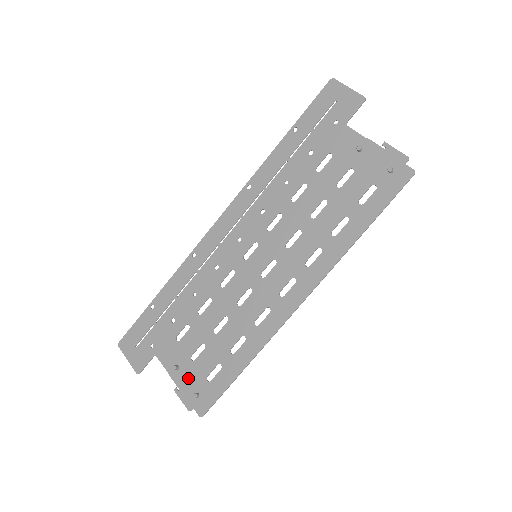
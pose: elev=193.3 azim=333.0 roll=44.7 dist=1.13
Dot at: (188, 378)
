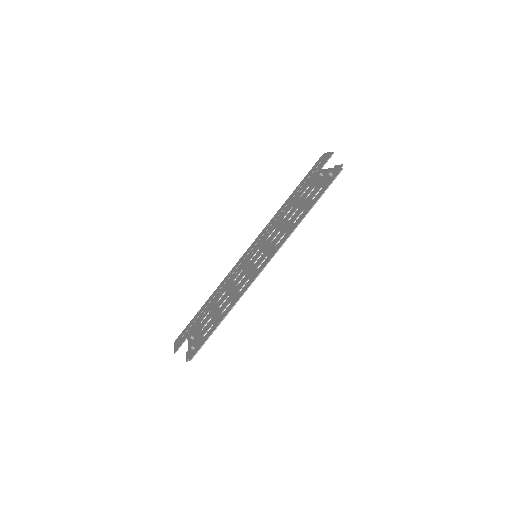
Dot at: (195, 341)
